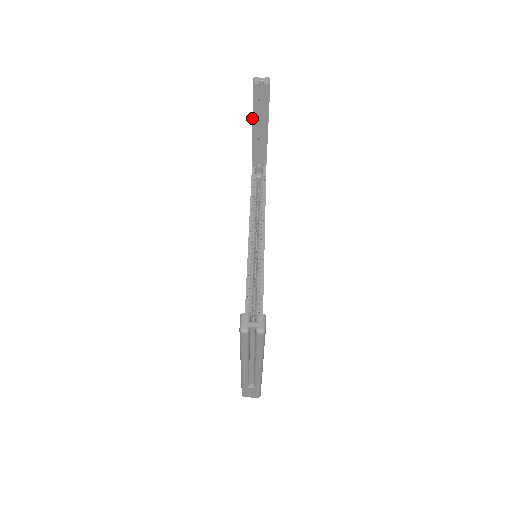
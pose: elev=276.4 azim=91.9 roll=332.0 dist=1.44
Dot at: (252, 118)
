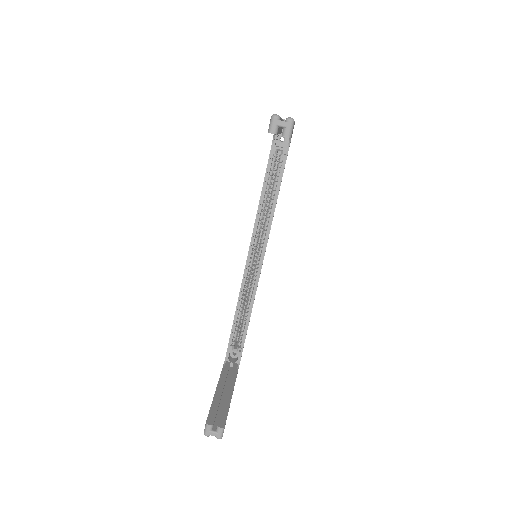
Dot at: occluded
